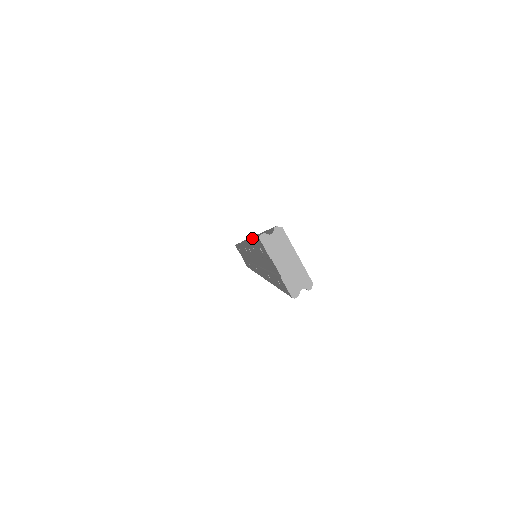
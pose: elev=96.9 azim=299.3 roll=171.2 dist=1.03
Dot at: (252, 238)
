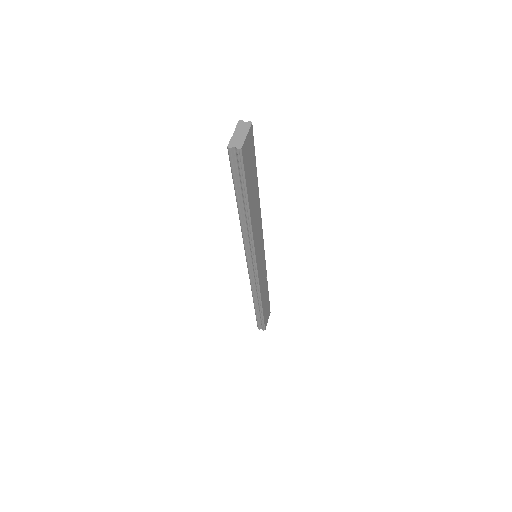
Dot at: occluded
